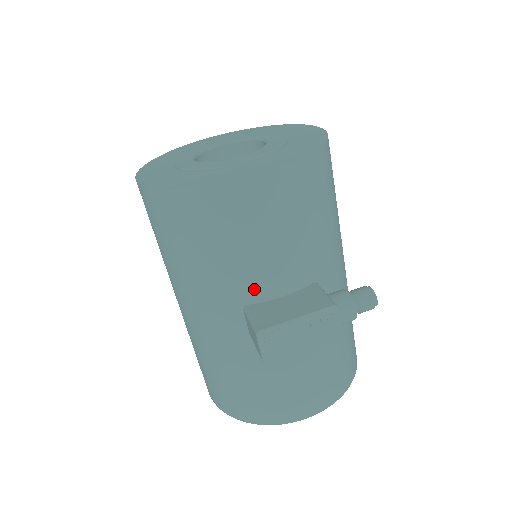
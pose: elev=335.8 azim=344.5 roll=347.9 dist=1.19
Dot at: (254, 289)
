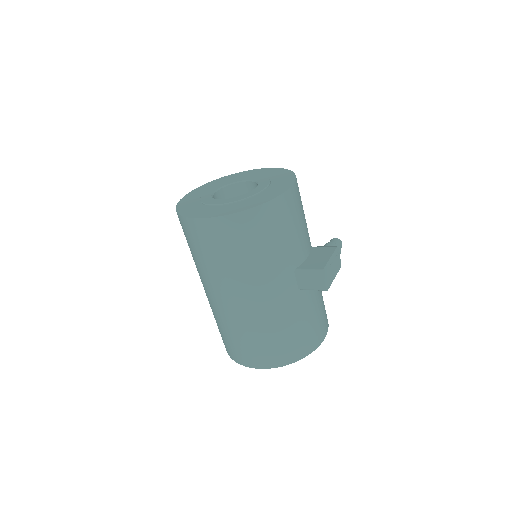
Dot at: (298, 256)
